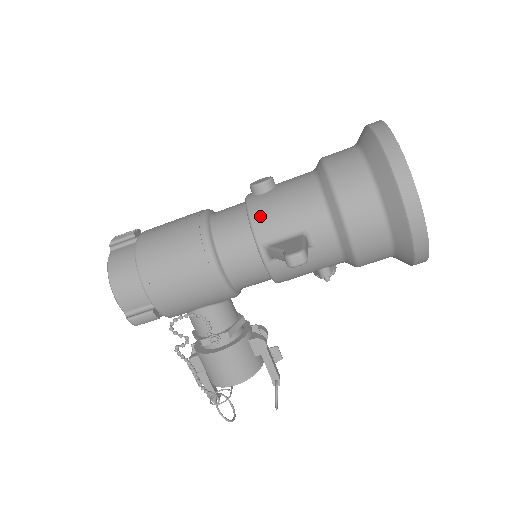
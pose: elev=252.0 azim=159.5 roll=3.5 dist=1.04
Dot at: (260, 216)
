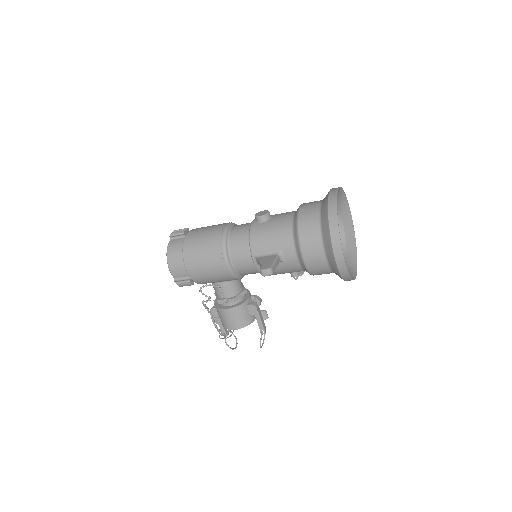
Dot at: (255, 238)
